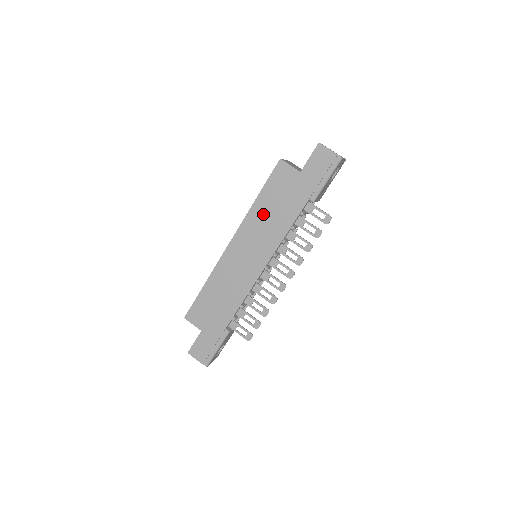
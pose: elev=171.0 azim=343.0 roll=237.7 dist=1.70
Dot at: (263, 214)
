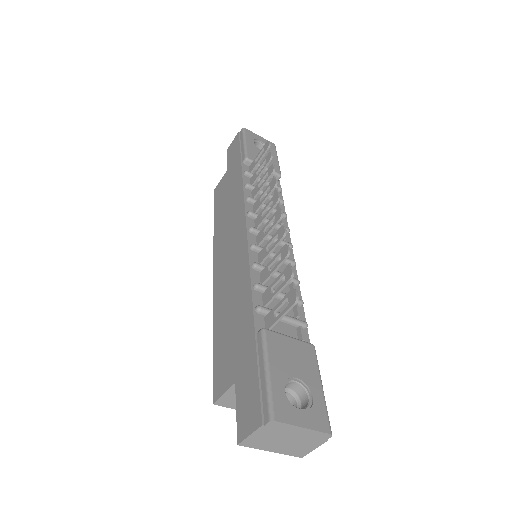
Dot at: (222, 218)
